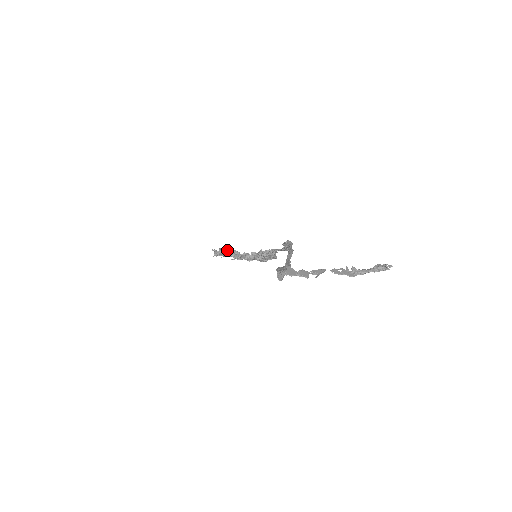
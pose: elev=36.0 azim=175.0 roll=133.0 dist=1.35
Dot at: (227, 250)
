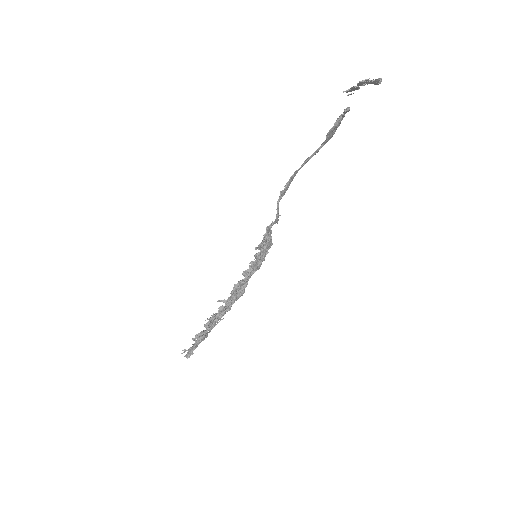
Dot at: (205, 324)
